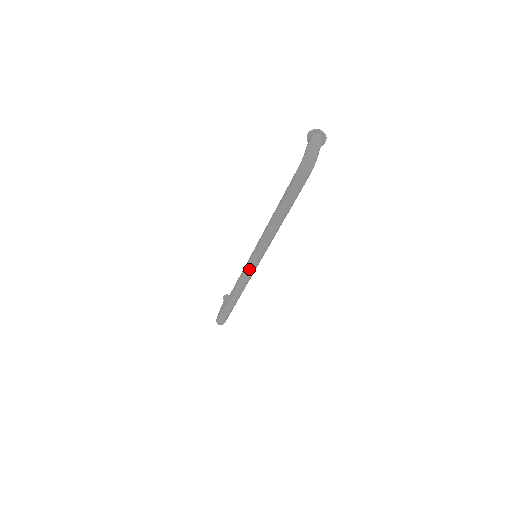
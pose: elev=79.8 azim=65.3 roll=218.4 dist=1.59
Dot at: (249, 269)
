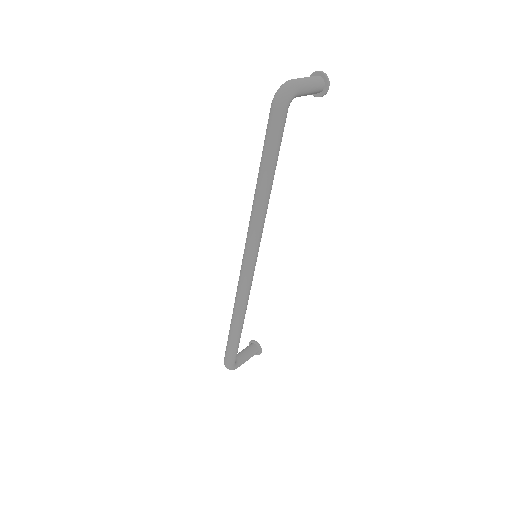
Dot at: (243, 269)
